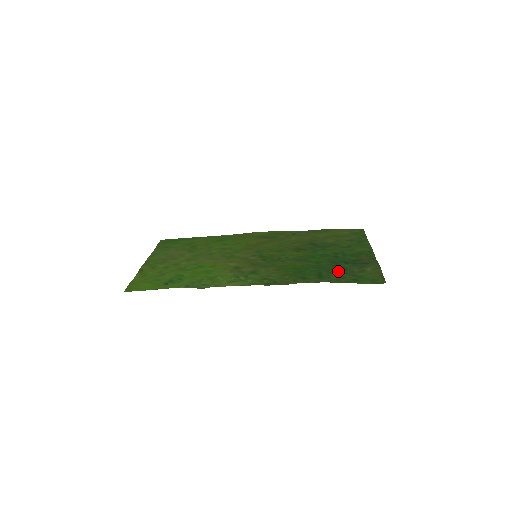
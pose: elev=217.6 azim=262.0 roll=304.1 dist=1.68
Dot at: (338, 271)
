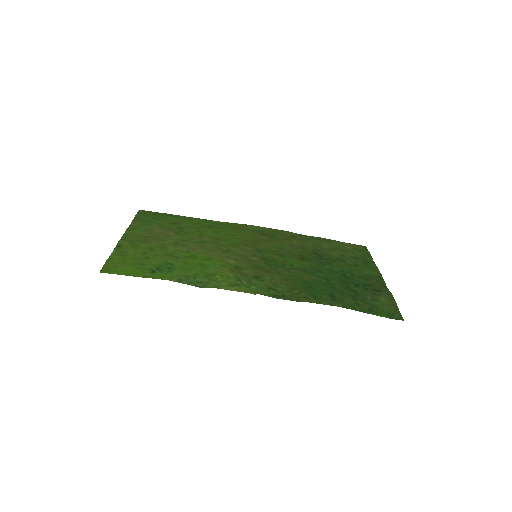
Dot at: (351, 295)
